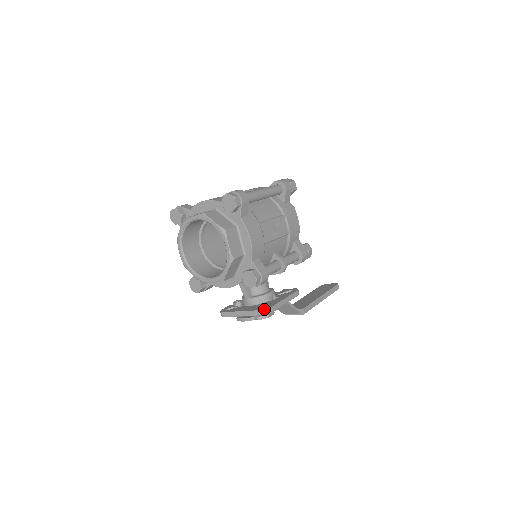
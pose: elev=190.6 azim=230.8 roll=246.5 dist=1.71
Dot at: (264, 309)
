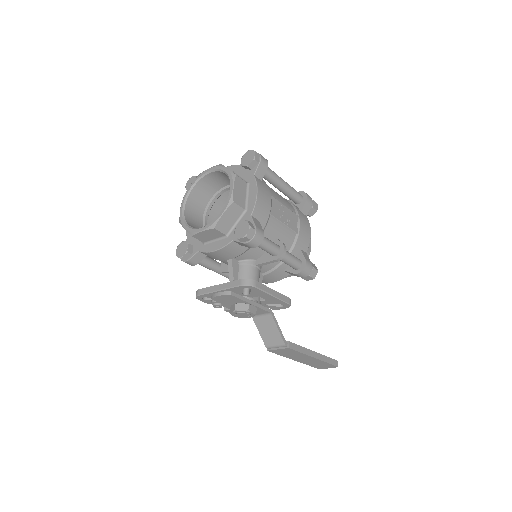
Dot at: occluded
